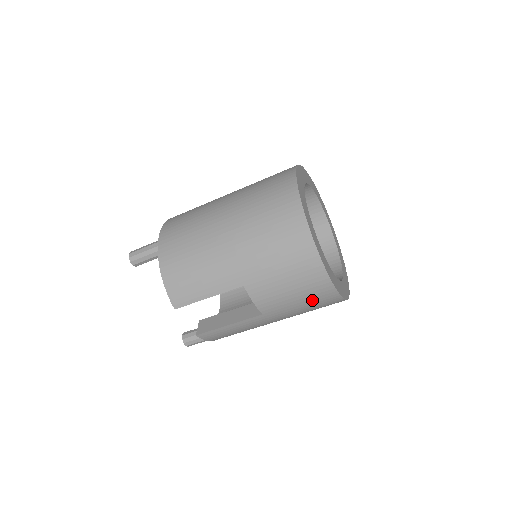
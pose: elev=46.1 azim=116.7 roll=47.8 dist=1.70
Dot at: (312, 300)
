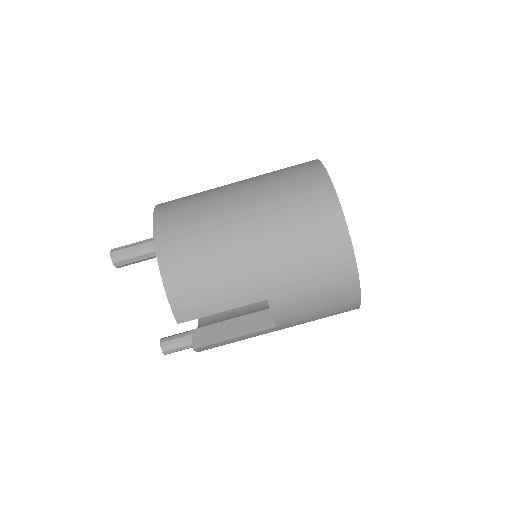
Dot at: (332, 312)
